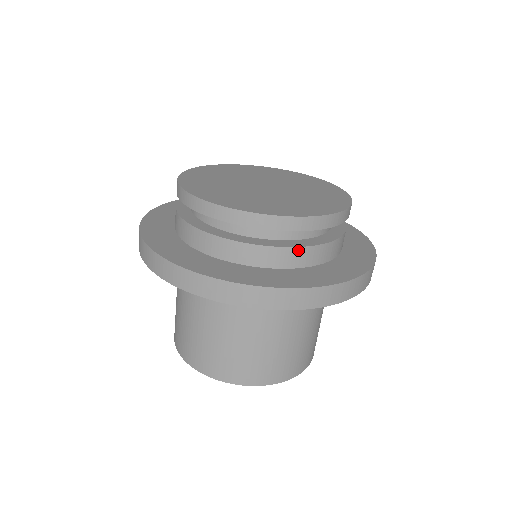
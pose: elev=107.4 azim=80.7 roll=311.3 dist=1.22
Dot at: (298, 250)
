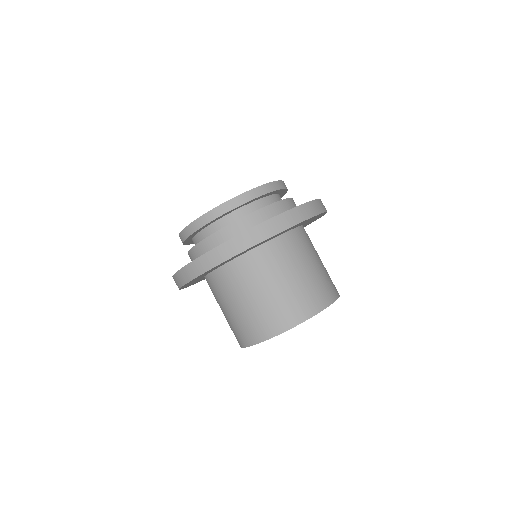
Dot at: (290, 200)
